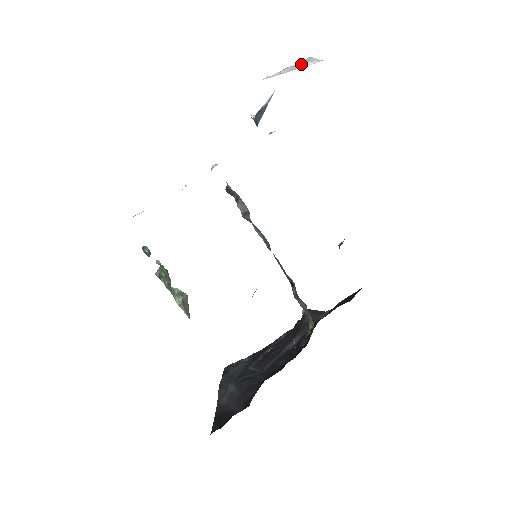
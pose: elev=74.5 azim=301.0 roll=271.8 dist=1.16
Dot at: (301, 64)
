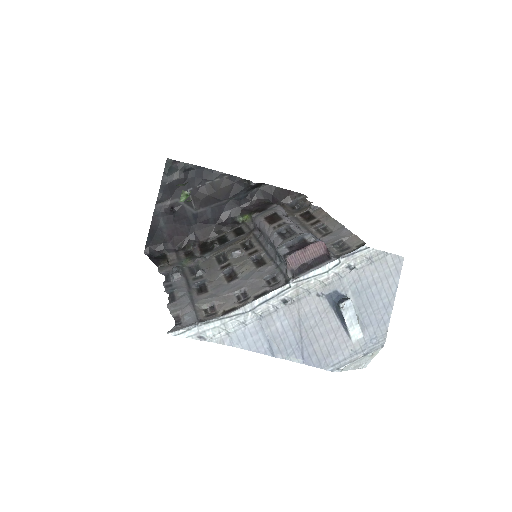
Dot at: (365, 360)
